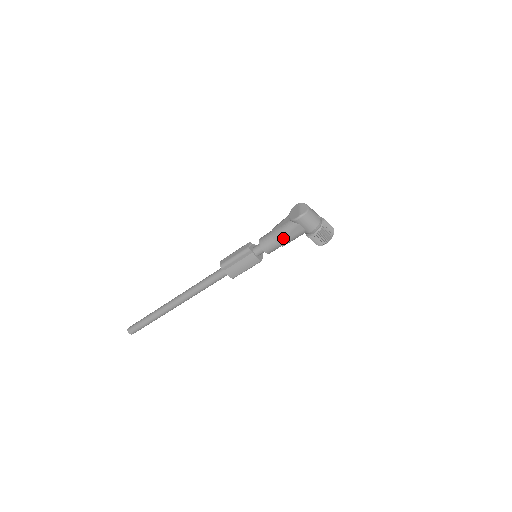
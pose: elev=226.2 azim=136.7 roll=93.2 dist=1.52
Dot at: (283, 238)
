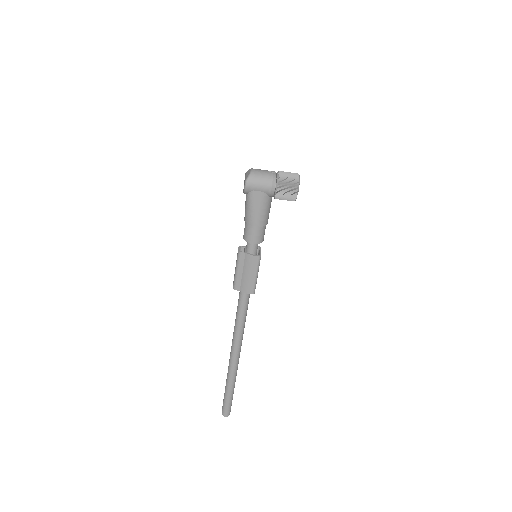
Dot at: (254, 216)
